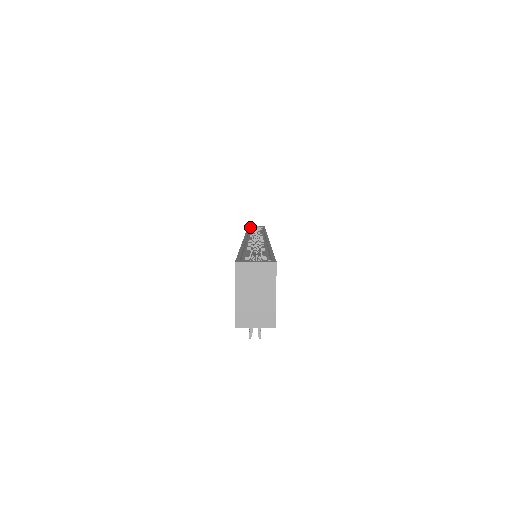
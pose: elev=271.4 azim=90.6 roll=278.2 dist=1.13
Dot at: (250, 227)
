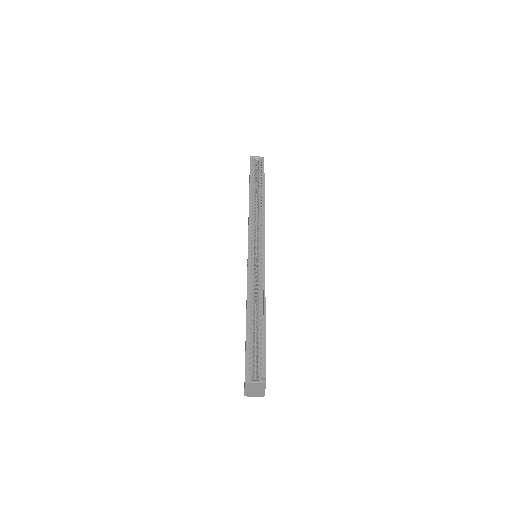
Dot at: (252, 160)
